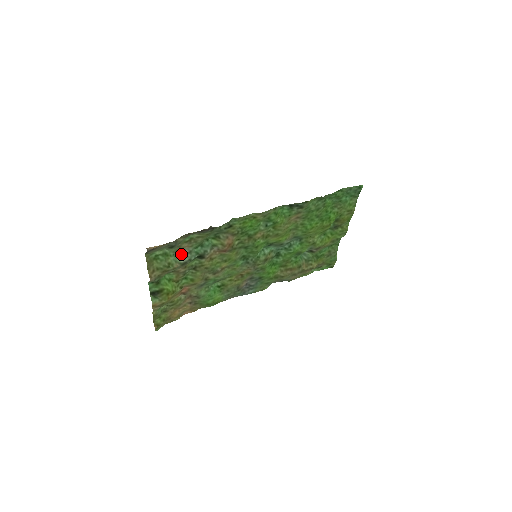
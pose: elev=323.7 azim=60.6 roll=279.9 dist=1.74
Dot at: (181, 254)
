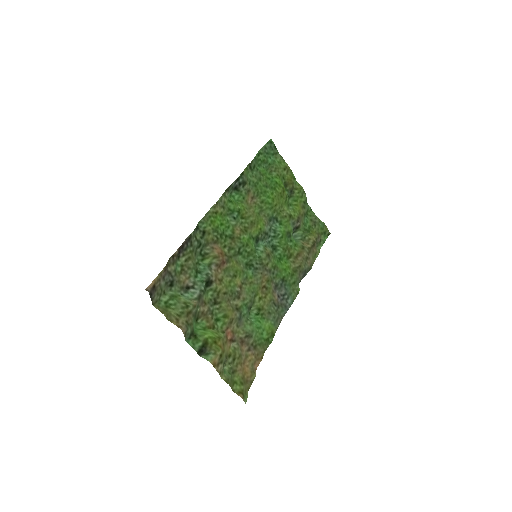
Dot at: (188, 290)
